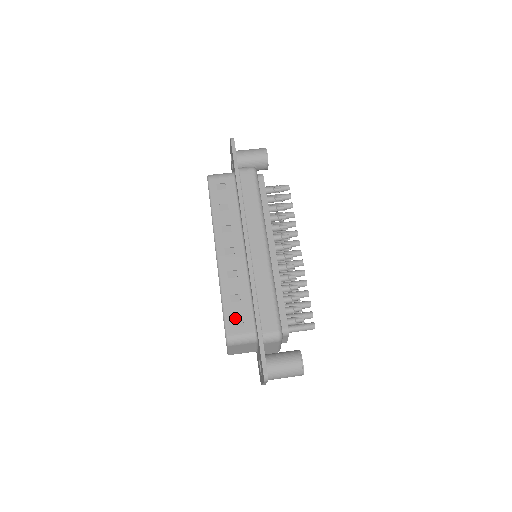
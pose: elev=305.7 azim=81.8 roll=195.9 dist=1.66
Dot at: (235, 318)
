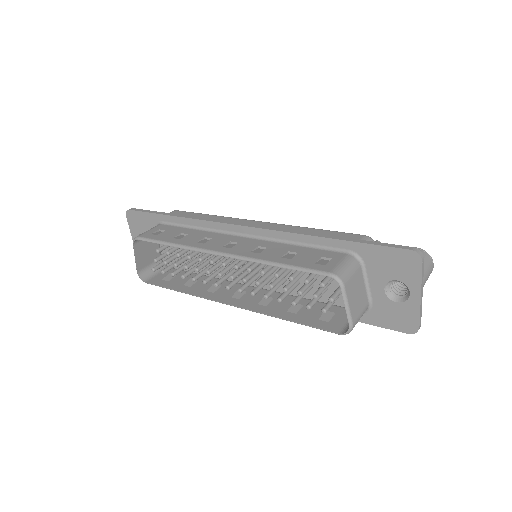
Dot at: (314, 261)
